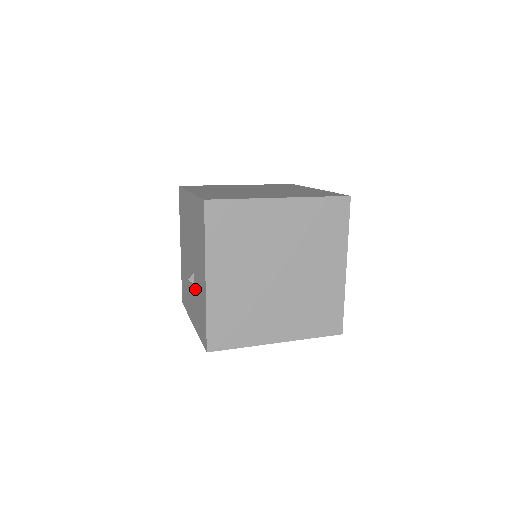
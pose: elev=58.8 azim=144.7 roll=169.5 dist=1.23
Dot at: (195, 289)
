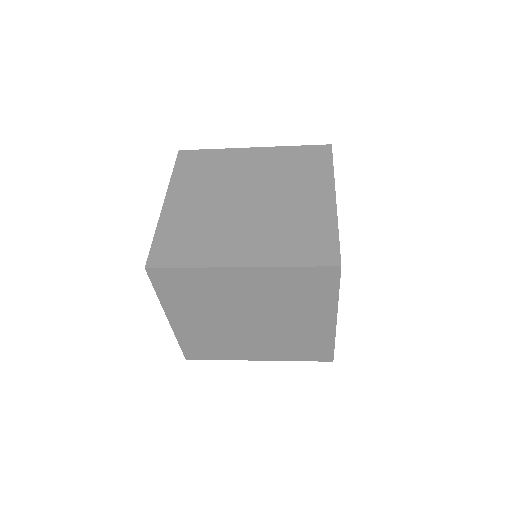
Dot at: occluded
